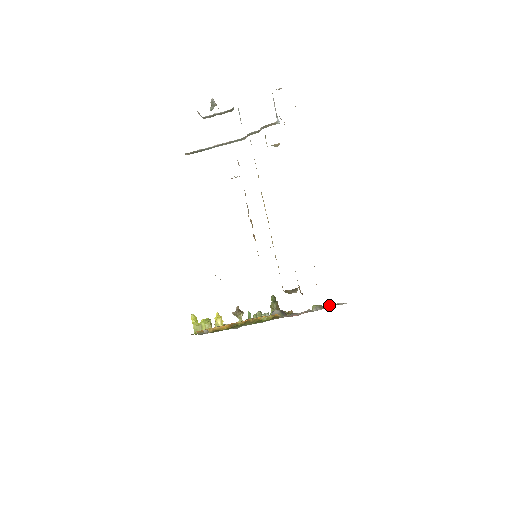
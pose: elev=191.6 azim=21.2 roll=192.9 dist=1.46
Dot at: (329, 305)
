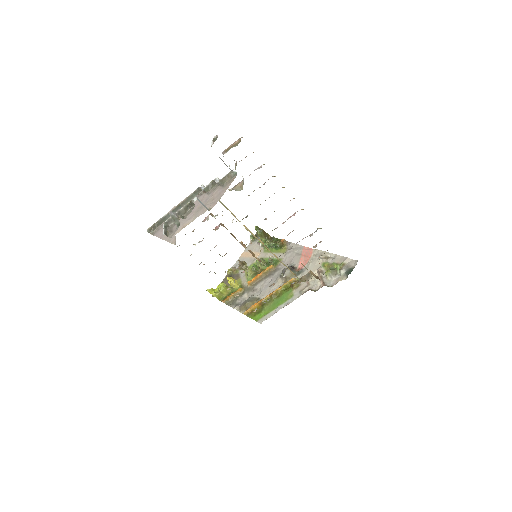
Dot at: (339, 268)
